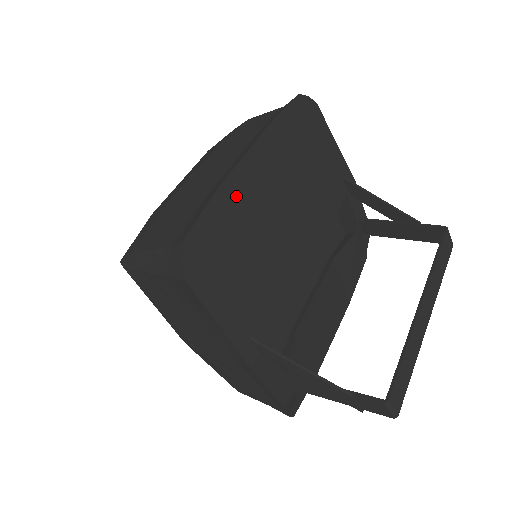
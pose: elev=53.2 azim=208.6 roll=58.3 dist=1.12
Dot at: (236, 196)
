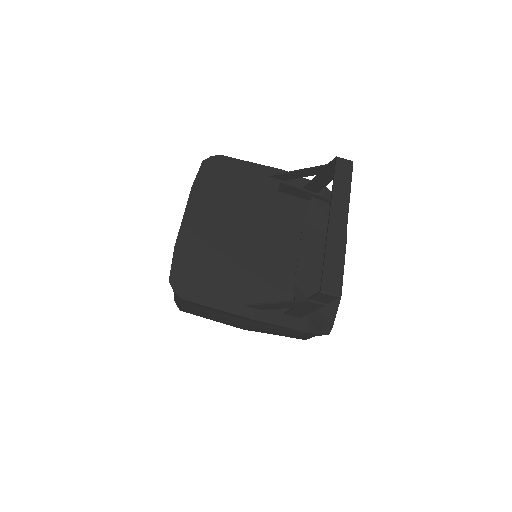
Dot at: (189, 242)
